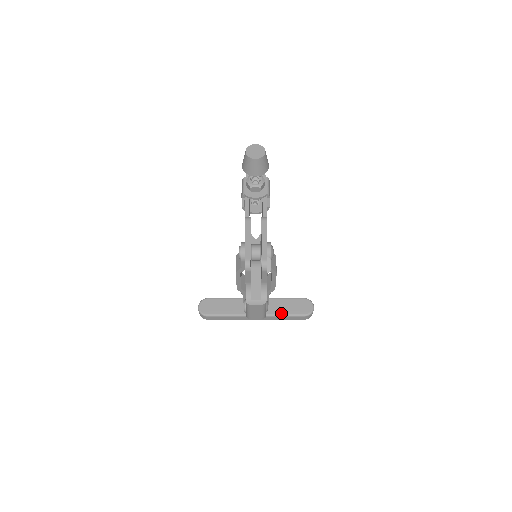
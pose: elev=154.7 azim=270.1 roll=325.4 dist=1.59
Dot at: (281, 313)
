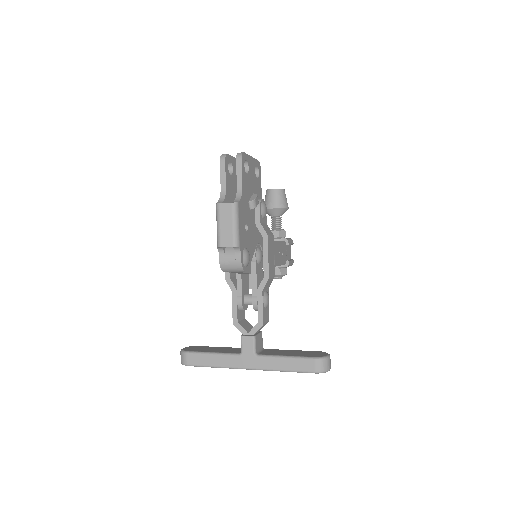
Dot at: (282, 355)
